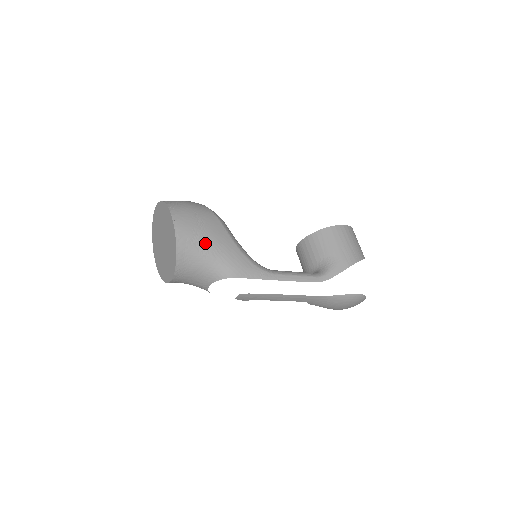
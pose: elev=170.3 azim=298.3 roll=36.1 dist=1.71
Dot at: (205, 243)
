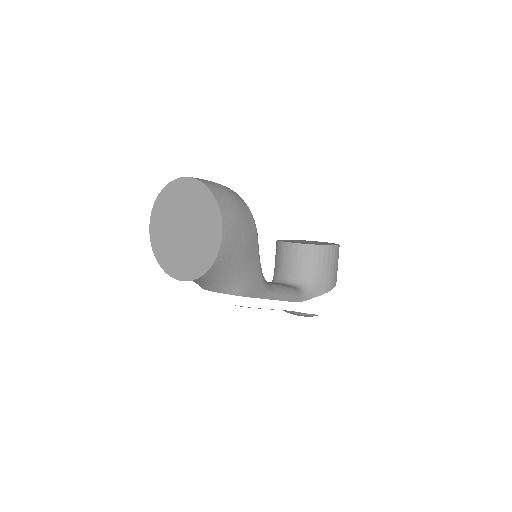
Dot at: (239, 261)
